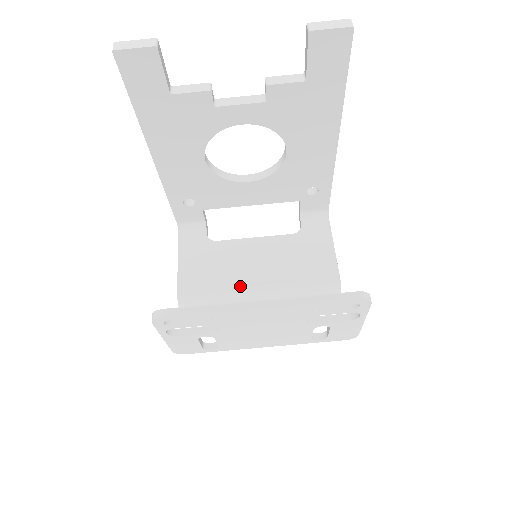
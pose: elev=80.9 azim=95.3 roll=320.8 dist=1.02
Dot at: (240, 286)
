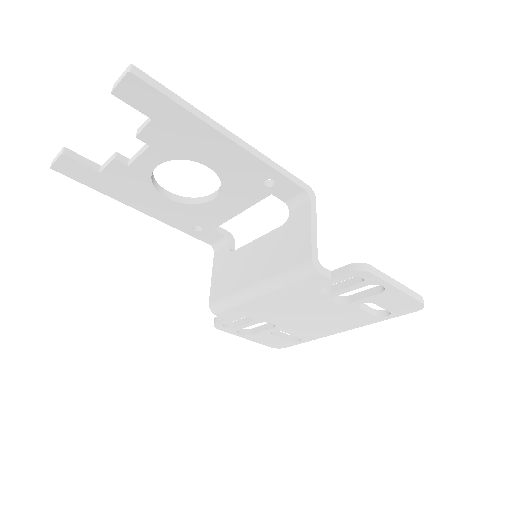
Dot at: (243, 287)
